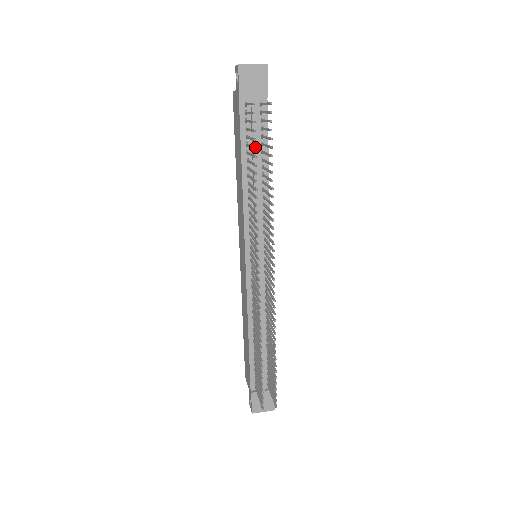
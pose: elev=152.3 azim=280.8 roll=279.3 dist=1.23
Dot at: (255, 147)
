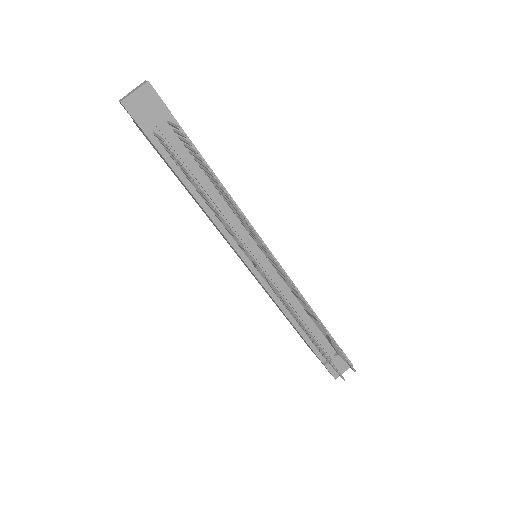
Dot at: (192, 179)
